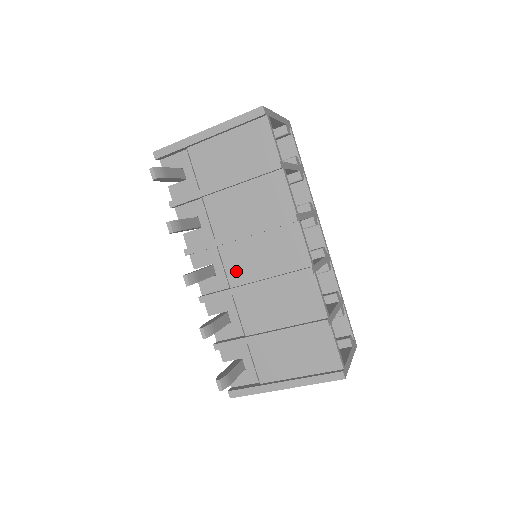
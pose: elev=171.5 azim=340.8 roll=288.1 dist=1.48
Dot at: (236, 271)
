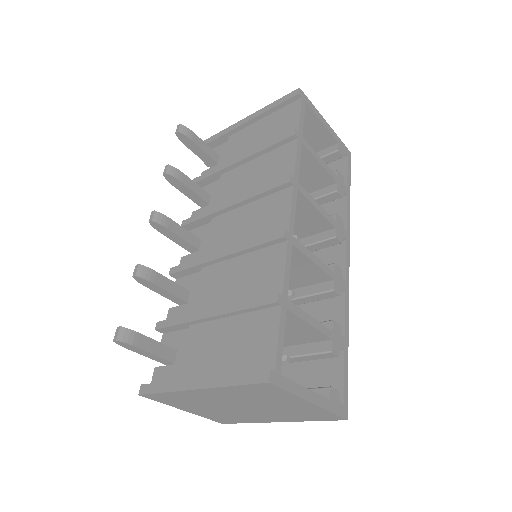
Dot at: (216, 242)
